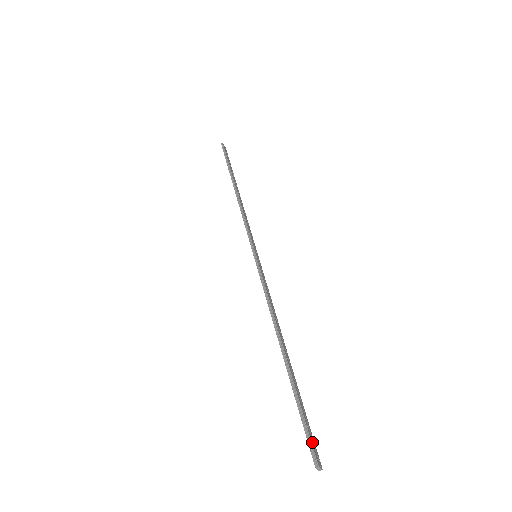
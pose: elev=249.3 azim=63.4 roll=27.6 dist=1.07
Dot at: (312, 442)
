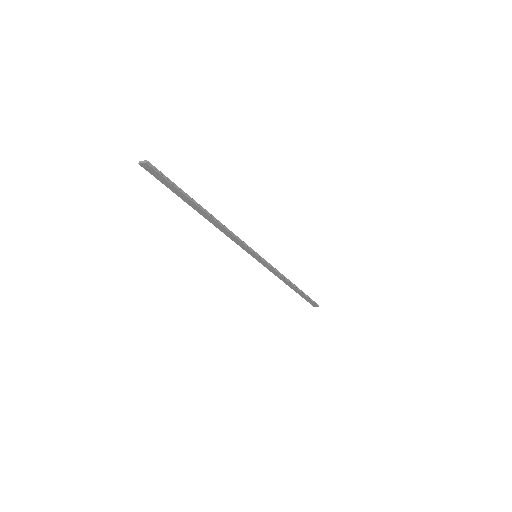
Dot at: (154, 172)
